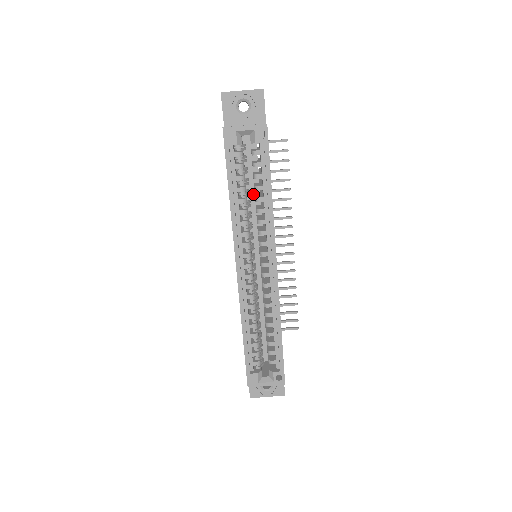
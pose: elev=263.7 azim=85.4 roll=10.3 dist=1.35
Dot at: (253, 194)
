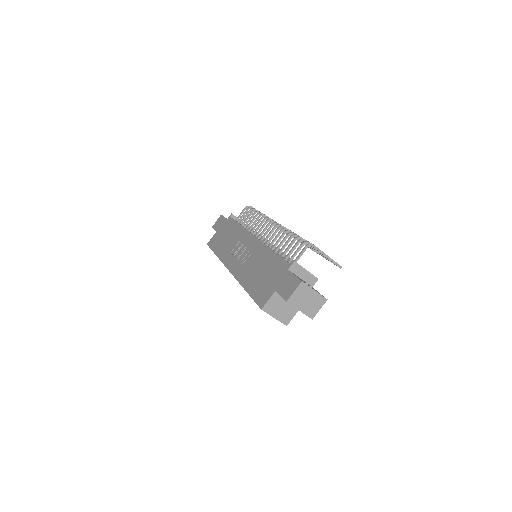
Dot at: occluded
